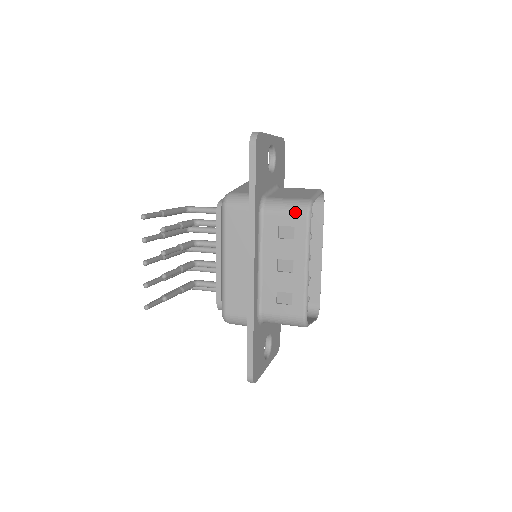
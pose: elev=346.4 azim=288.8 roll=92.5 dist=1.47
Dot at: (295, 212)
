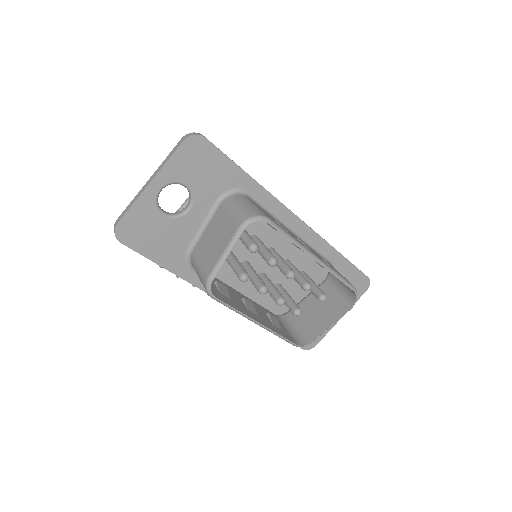
Dot at: occluded
